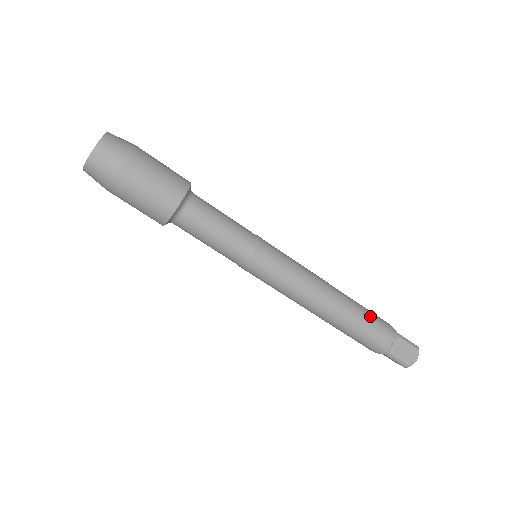
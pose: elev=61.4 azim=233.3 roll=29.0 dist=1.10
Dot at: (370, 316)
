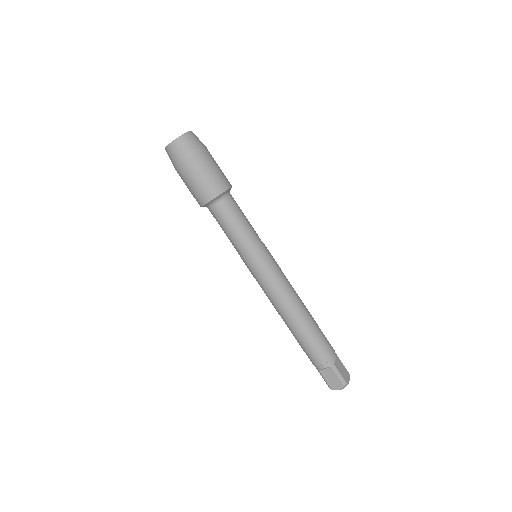
Dot at: occluded
